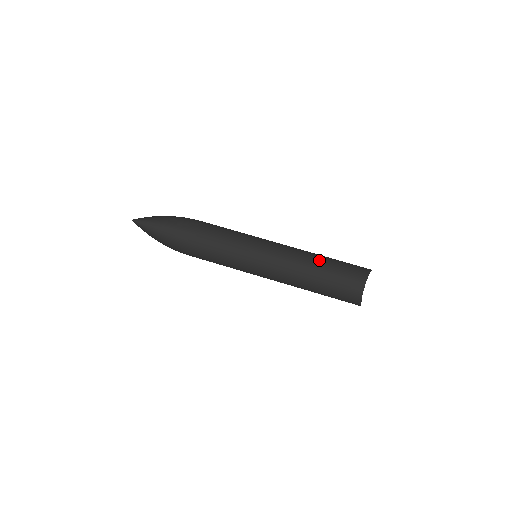
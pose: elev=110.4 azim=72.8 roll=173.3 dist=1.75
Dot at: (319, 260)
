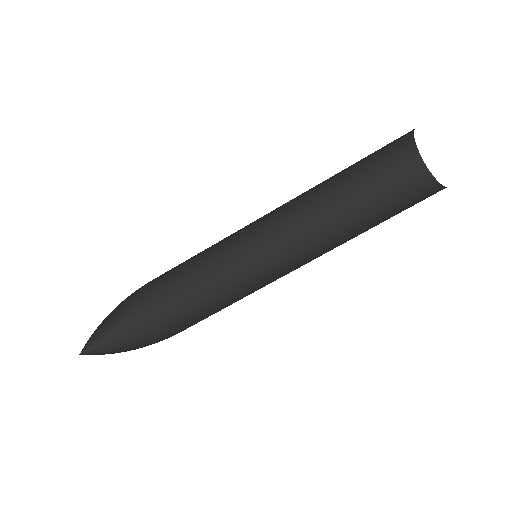
Dot at: (332, 176)
